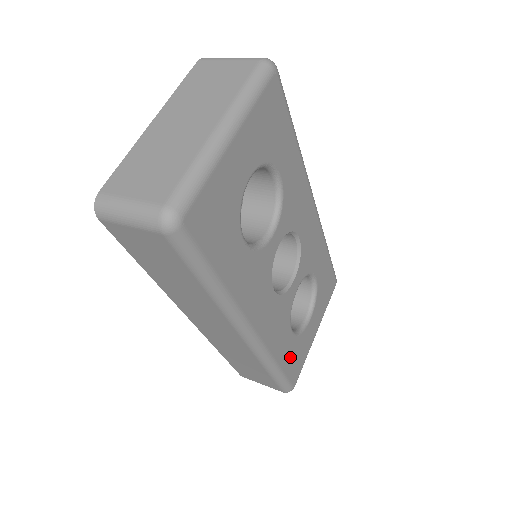
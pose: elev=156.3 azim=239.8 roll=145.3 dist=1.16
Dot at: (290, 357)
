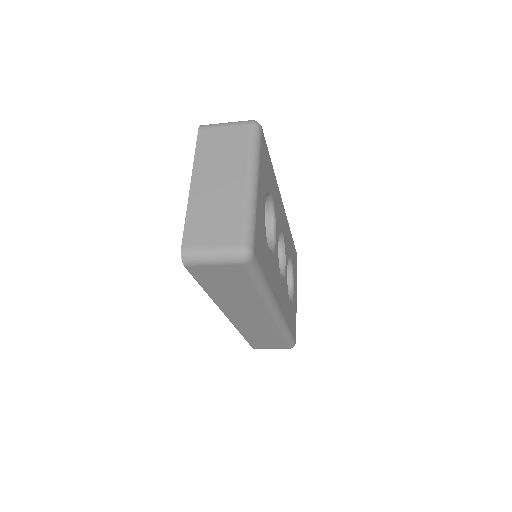
Dot at: (292, 321)
